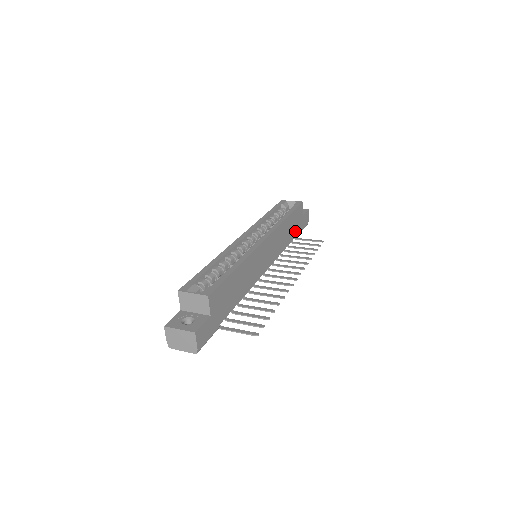
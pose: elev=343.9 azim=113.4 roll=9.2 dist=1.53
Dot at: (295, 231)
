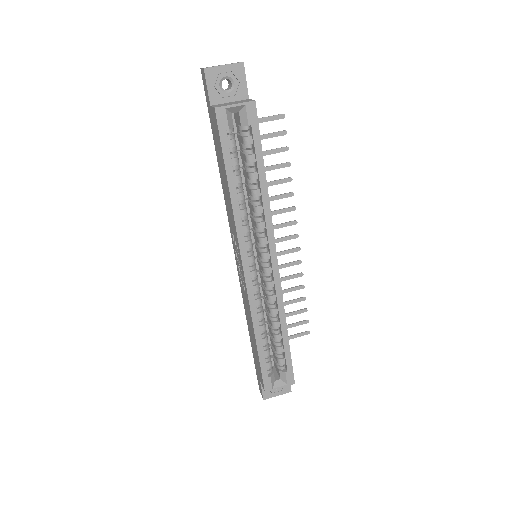
Dot at: occluded
